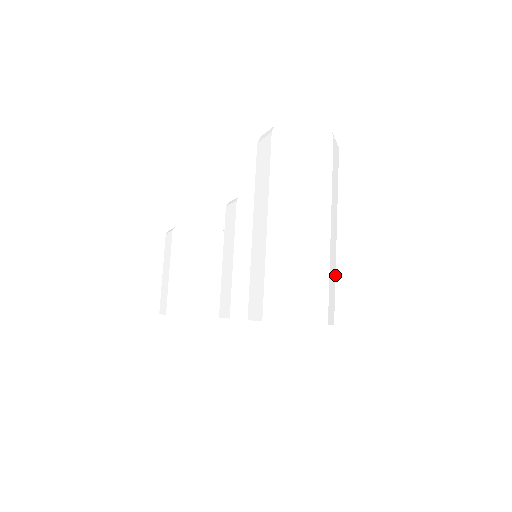
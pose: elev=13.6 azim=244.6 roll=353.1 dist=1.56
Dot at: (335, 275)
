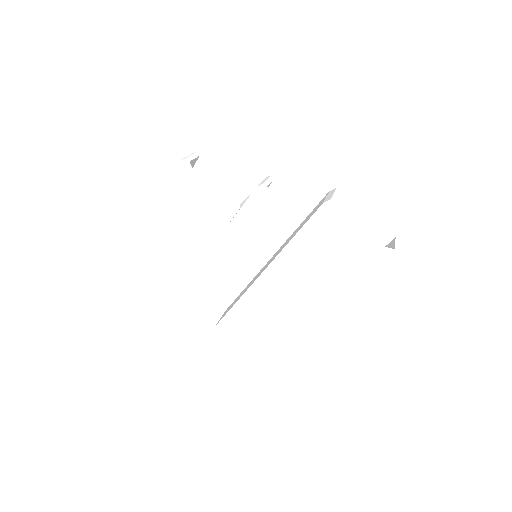
Dot at: occluded
